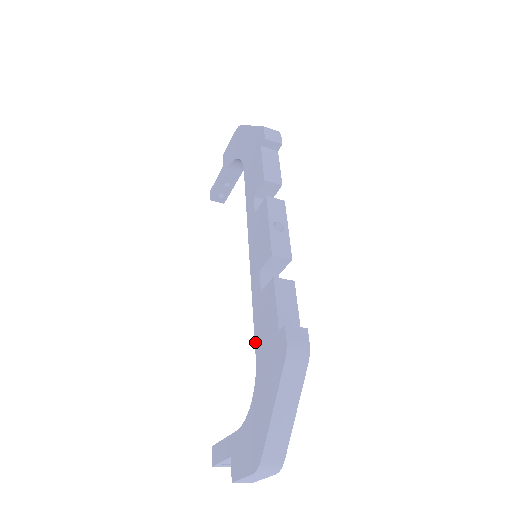
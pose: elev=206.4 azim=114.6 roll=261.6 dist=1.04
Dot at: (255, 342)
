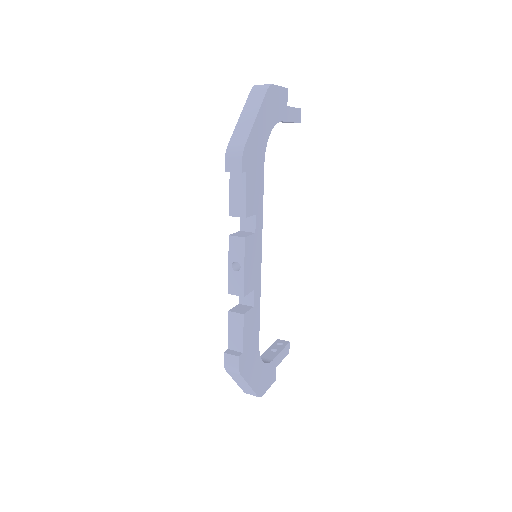
Dot at: occluded
